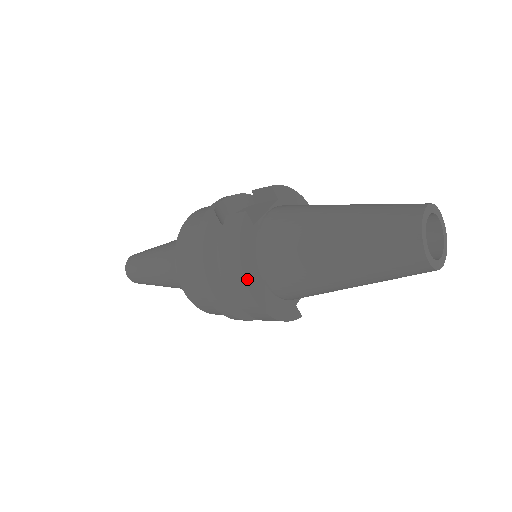
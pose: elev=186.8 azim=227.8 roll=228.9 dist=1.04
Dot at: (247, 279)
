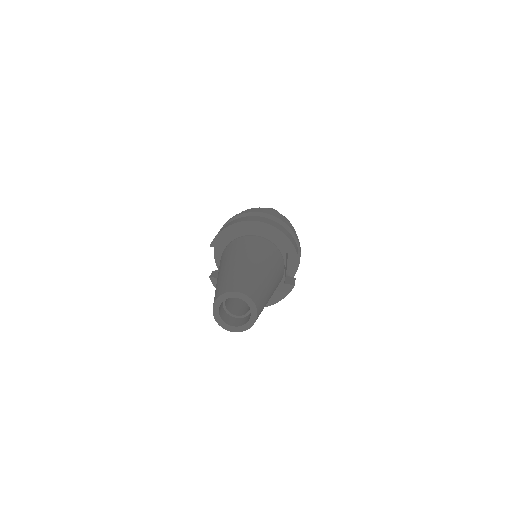
Dot at: occluded
